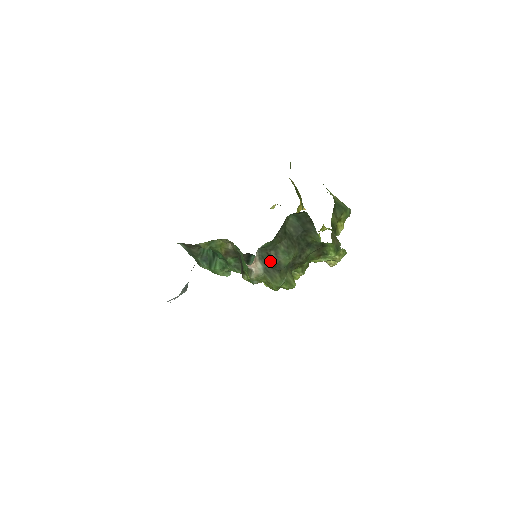
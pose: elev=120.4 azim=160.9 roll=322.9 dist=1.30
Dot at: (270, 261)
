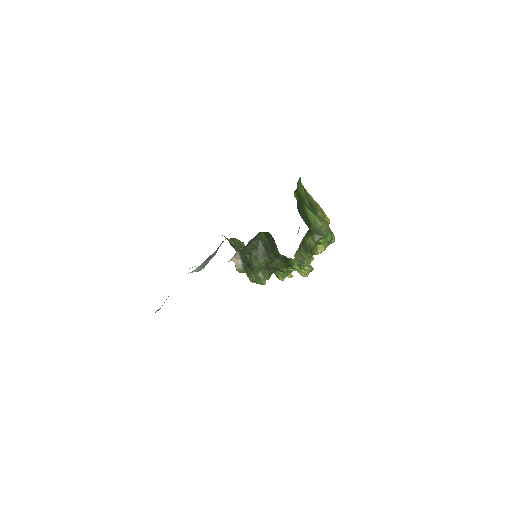
Dot at: (246, 261)
